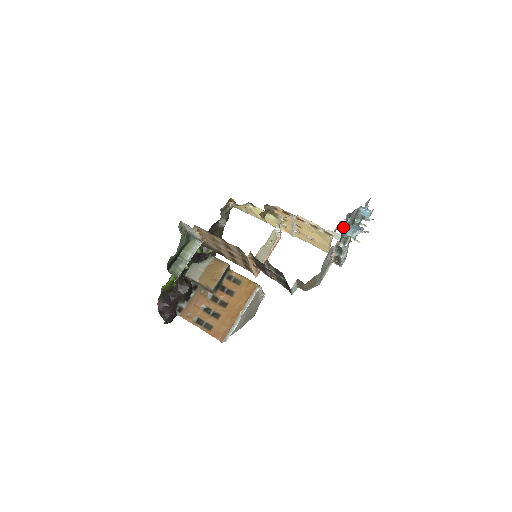
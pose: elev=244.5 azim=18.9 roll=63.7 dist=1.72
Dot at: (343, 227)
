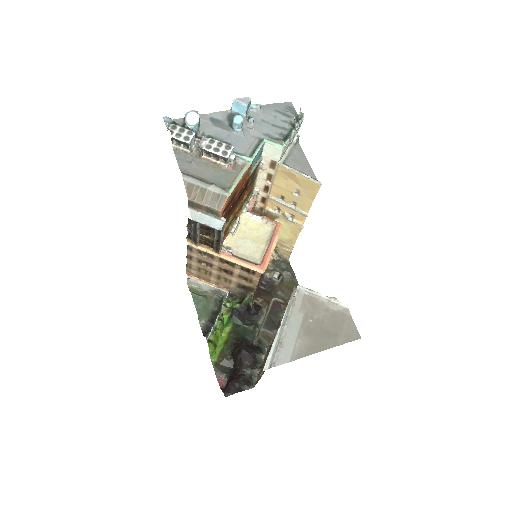
Dot at: occluded
